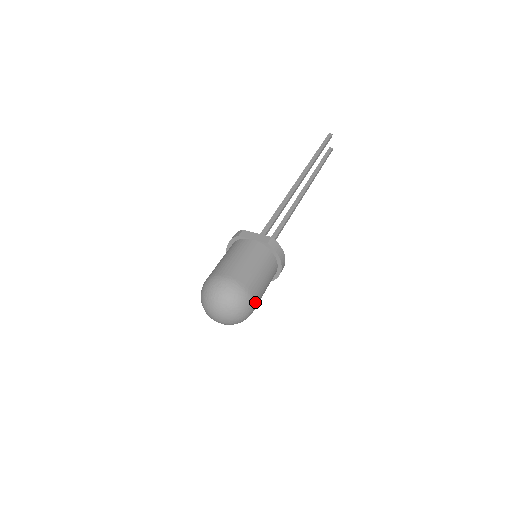
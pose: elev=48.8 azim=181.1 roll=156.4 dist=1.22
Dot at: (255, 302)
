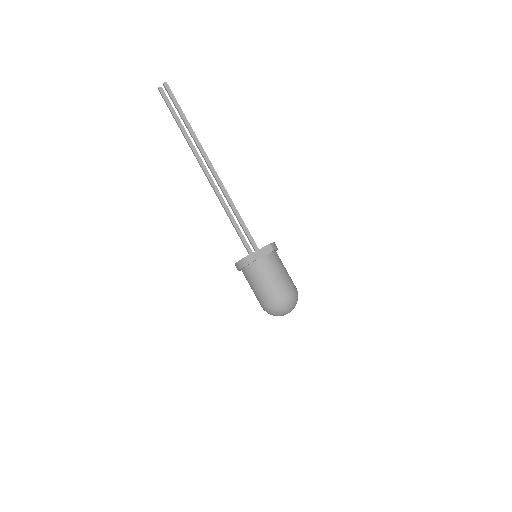
Dot at: occluded
